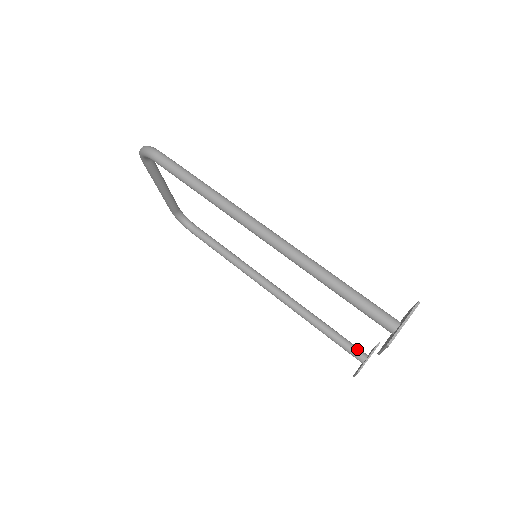
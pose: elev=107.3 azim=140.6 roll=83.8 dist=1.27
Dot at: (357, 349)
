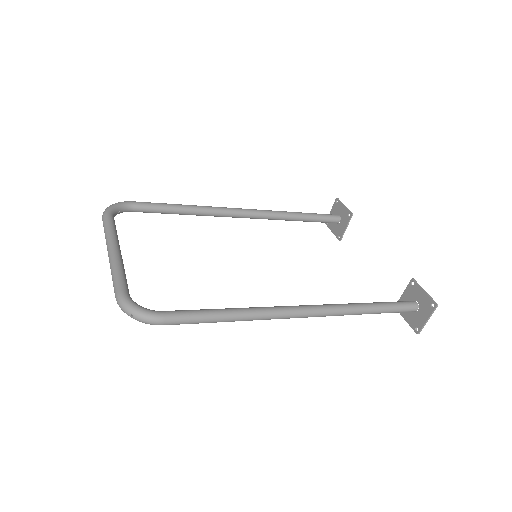
Dot at: (332, 219)
